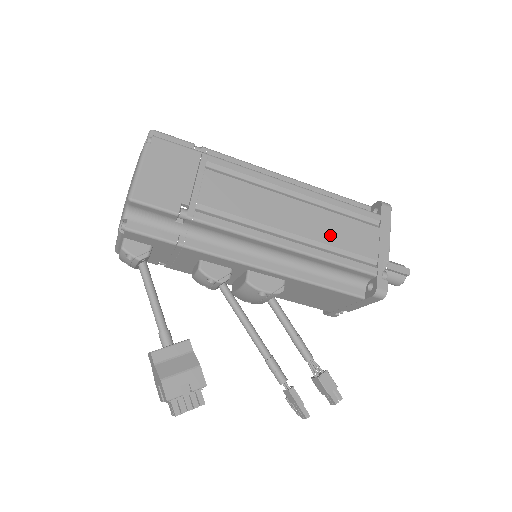
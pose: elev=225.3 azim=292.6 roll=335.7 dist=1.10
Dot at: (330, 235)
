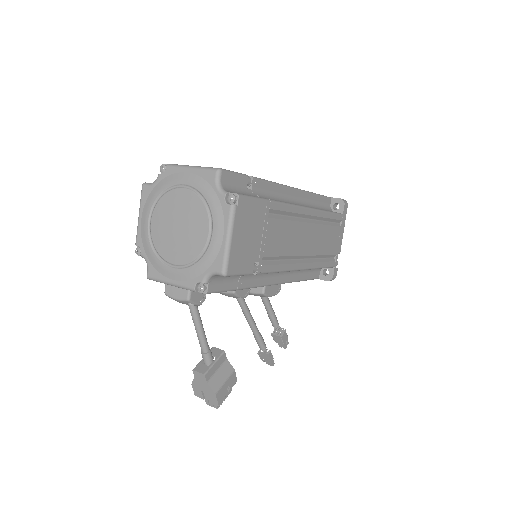
Dot at: (321, 246)
